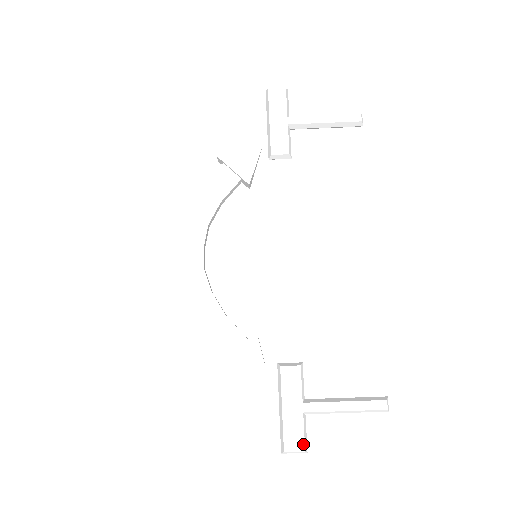
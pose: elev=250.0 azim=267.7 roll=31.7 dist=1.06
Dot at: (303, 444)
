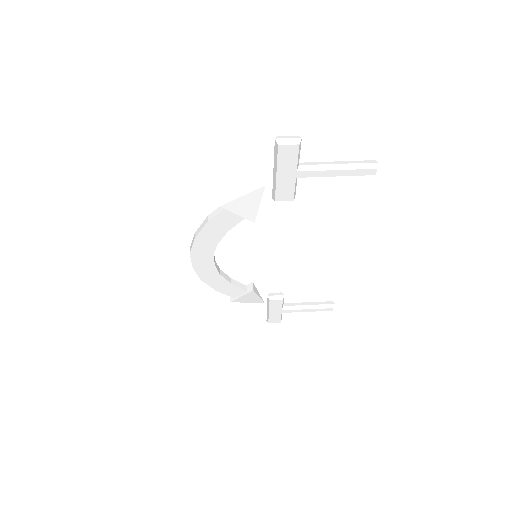
Dot at: occluded
